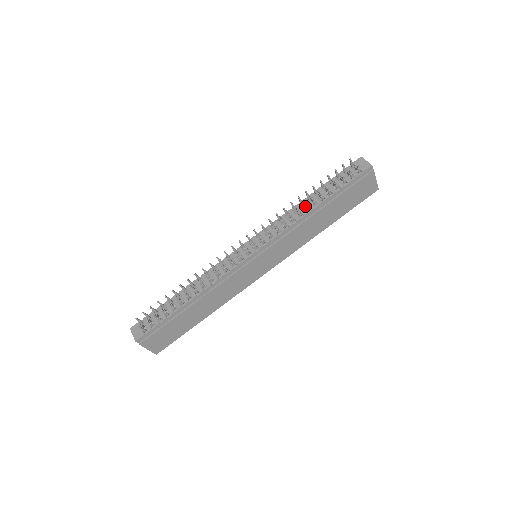
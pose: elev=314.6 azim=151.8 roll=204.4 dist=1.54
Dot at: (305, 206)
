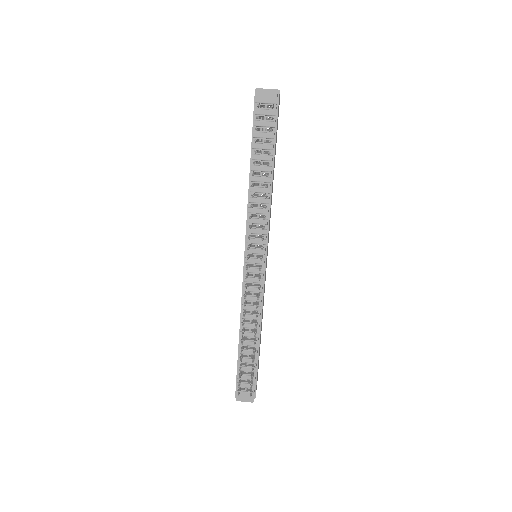
Dot at: (266, 187)
